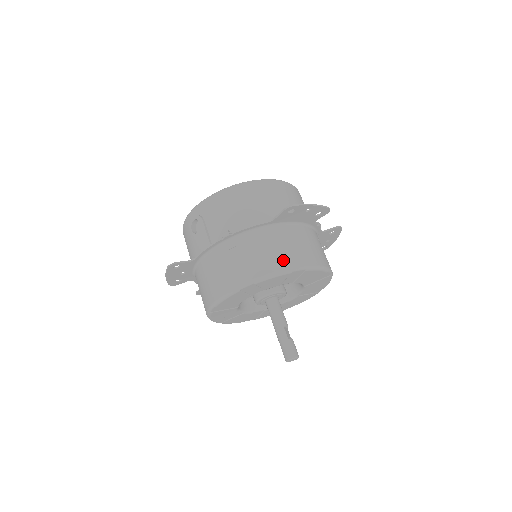
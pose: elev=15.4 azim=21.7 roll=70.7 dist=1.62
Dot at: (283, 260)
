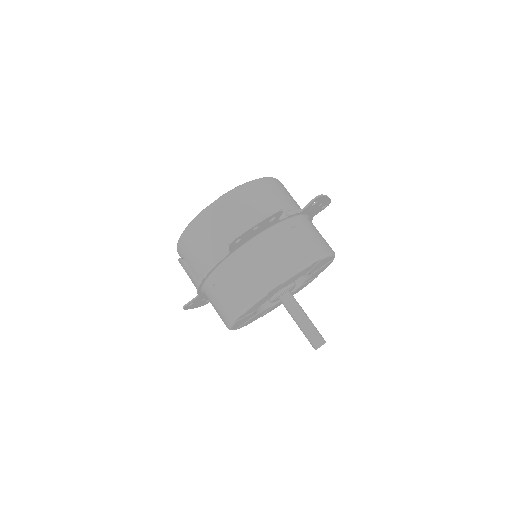
Dot at: (255, 286)
